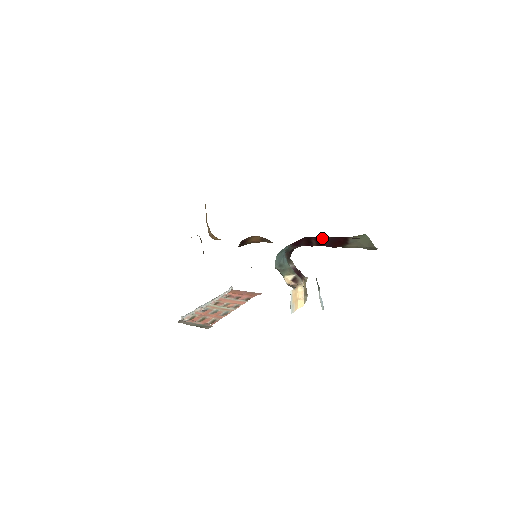
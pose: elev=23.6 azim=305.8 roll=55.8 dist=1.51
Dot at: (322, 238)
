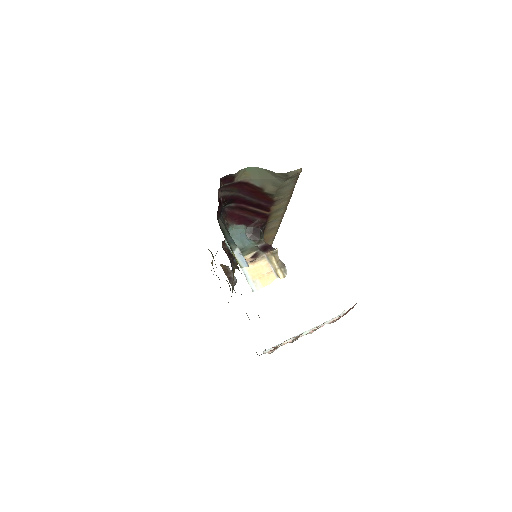
Dot at: (243, 199)
